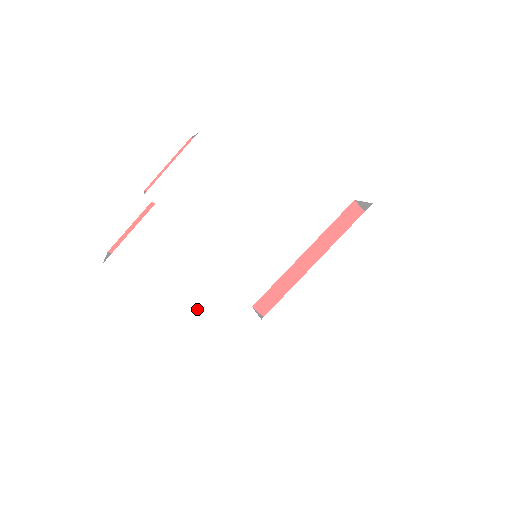
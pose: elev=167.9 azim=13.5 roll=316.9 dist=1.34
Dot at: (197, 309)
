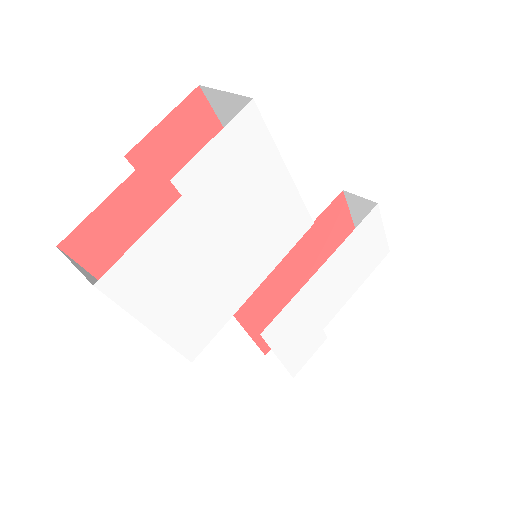
Dot at: (200, 332)
